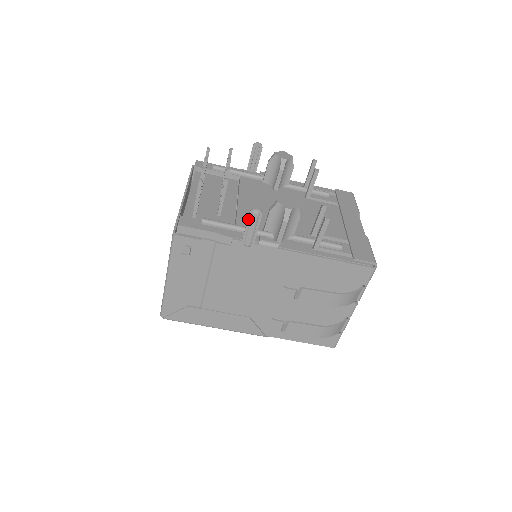
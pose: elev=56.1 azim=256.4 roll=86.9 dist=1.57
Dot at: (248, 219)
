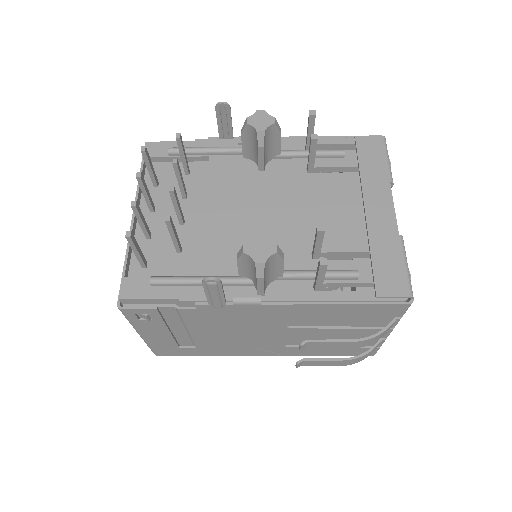
Dot at: (204, 289)
